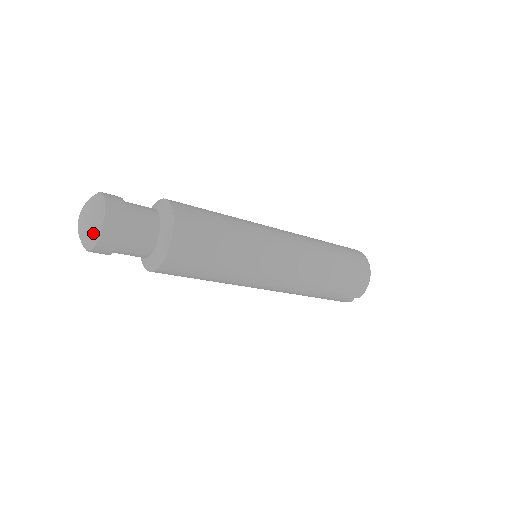
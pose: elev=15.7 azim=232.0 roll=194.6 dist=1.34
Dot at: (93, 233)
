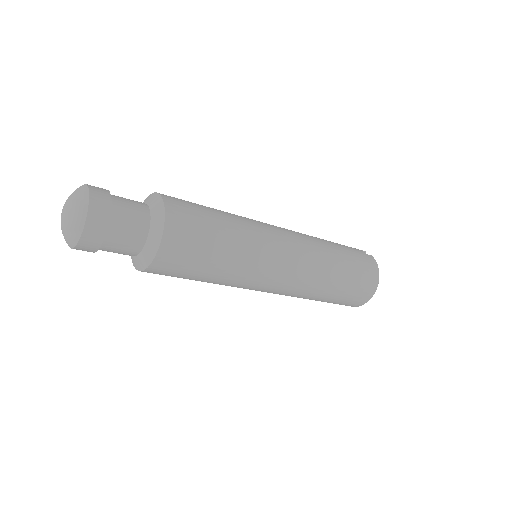
Dot at: (68, 242)
